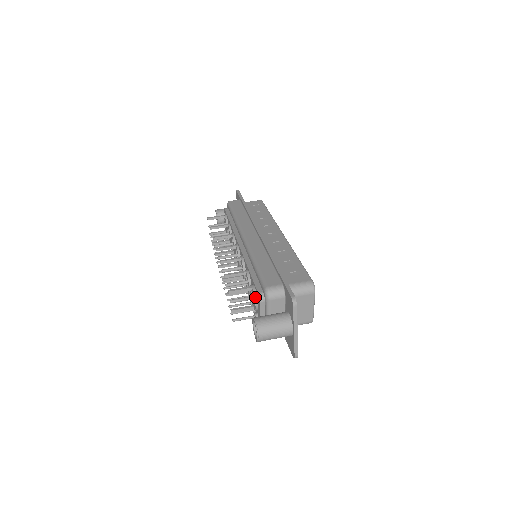
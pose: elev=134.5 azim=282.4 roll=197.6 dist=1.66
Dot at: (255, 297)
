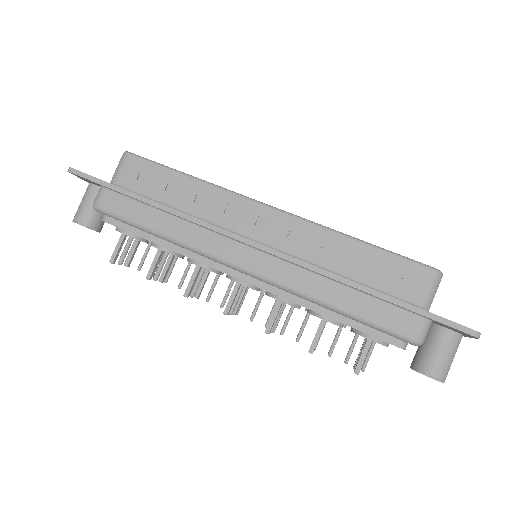
Dot at: (386, 345)
